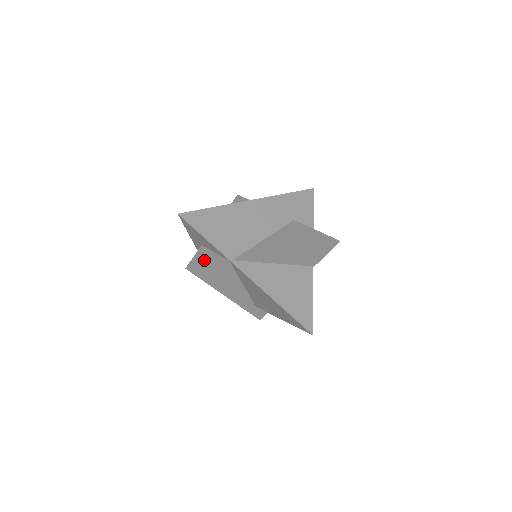
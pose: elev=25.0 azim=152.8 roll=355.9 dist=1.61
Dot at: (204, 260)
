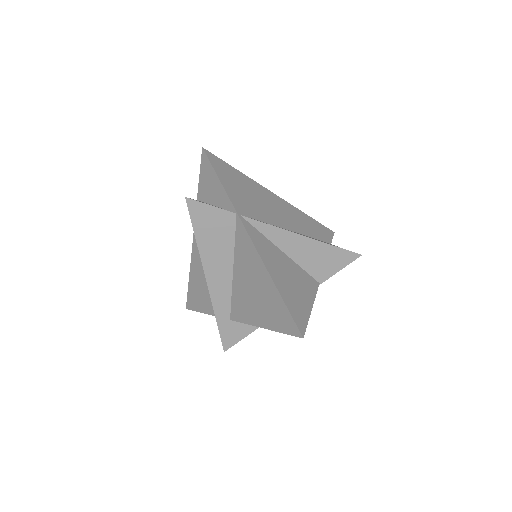
Dot at: occluded
